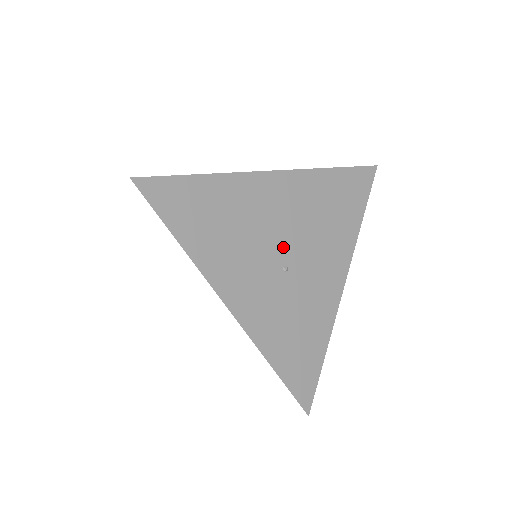
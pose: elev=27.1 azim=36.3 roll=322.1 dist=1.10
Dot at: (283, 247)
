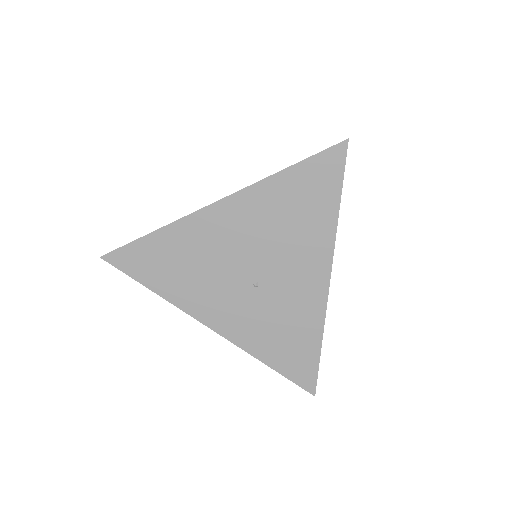
Dot at: (248, 267)
